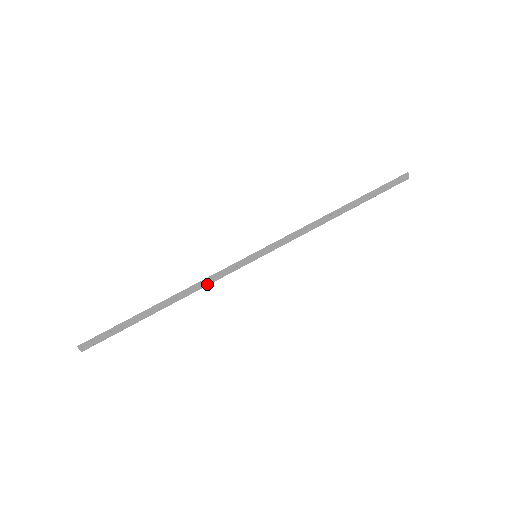
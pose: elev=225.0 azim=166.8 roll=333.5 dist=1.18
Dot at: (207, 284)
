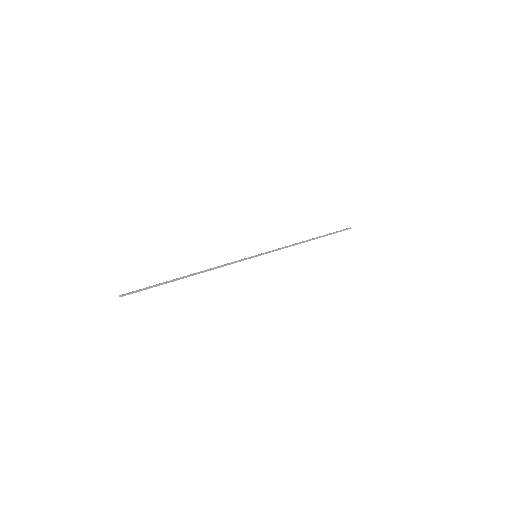
Dot at: occluded
